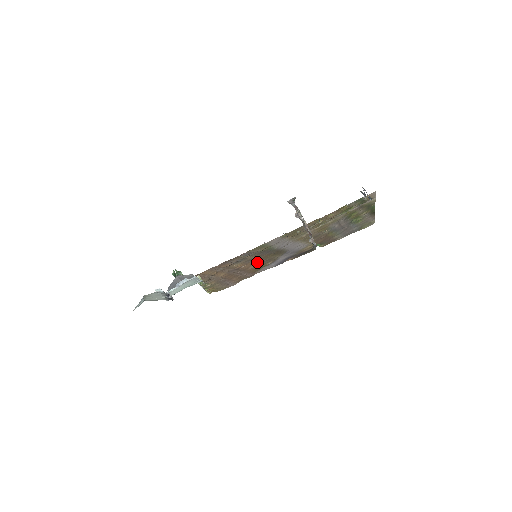
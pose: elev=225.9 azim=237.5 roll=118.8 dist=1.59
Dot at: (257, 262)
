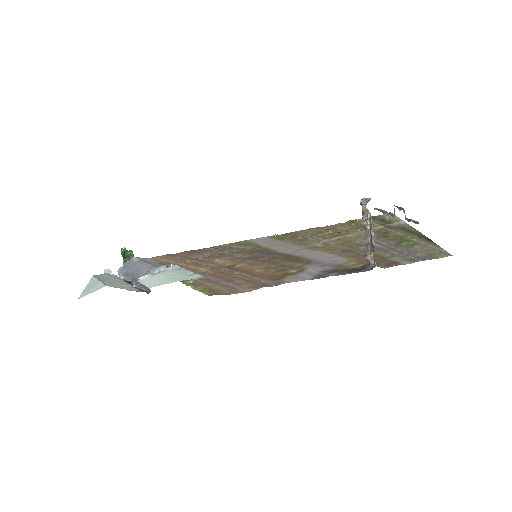
Dot at: (262, 265)
